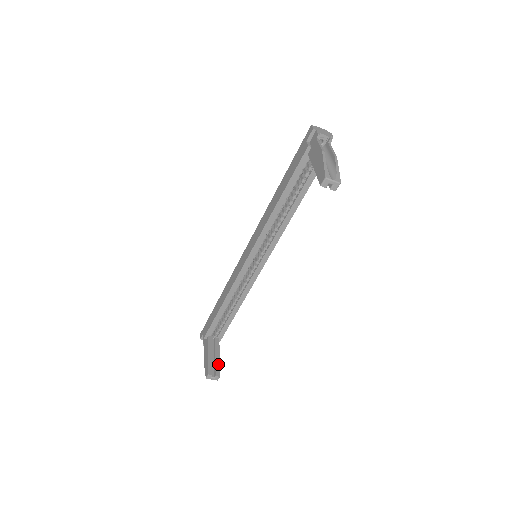
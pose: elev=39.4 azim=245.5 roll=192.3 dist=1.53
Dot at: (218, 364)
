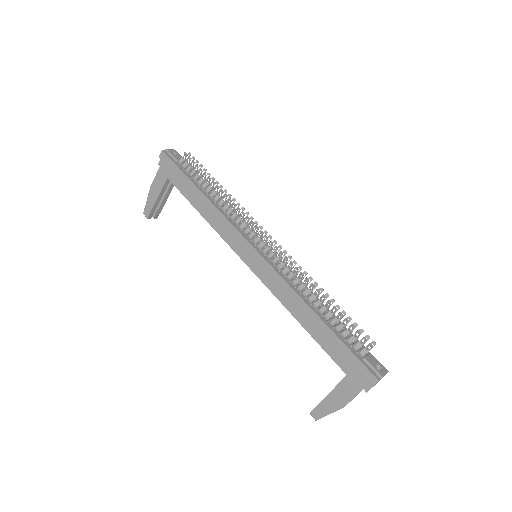
Dot at: (162, 207)
